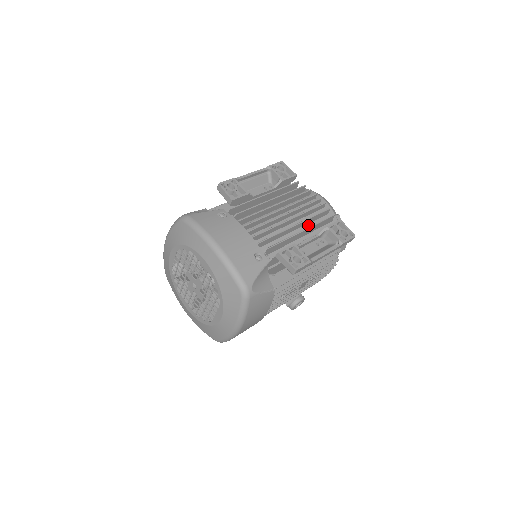
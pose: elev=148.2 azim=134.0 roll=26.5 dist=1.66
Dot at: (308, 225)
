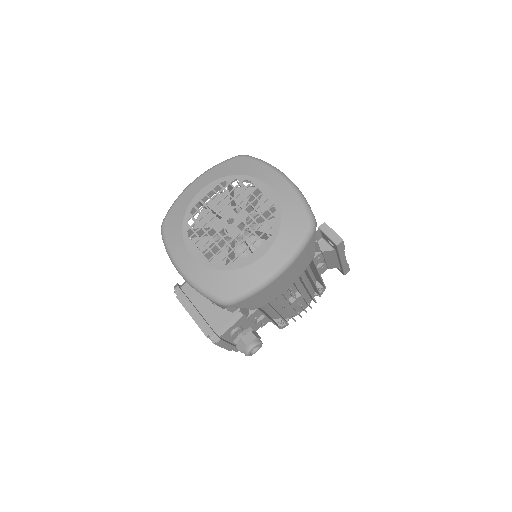
Dot at: occluded
